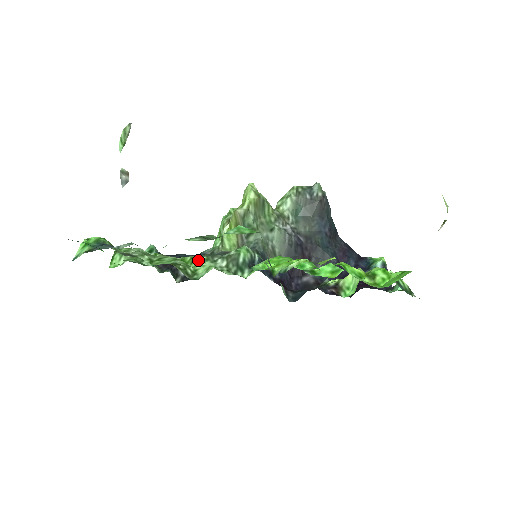
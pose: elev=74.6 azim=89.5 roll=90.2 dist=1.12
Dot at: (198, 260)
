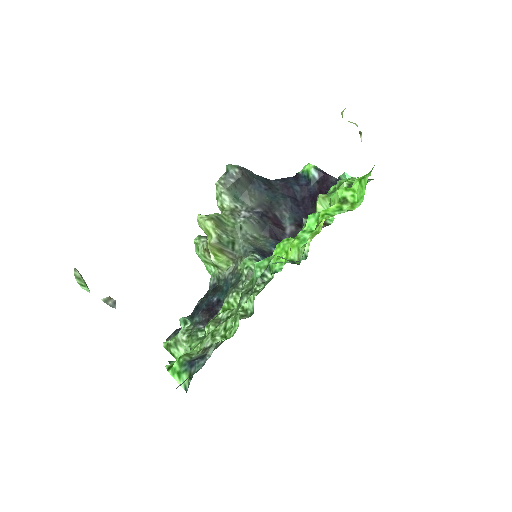
Dot at: (234, 300)
